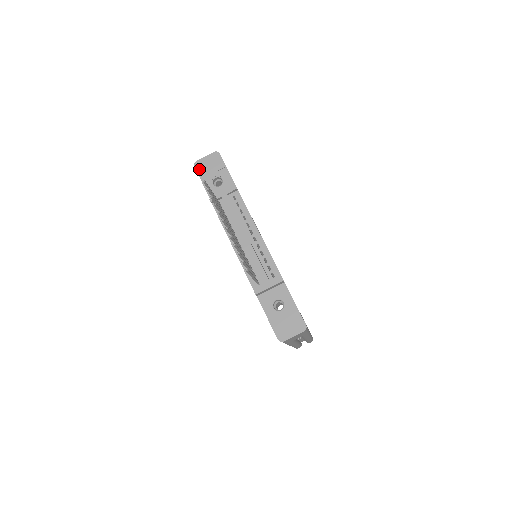
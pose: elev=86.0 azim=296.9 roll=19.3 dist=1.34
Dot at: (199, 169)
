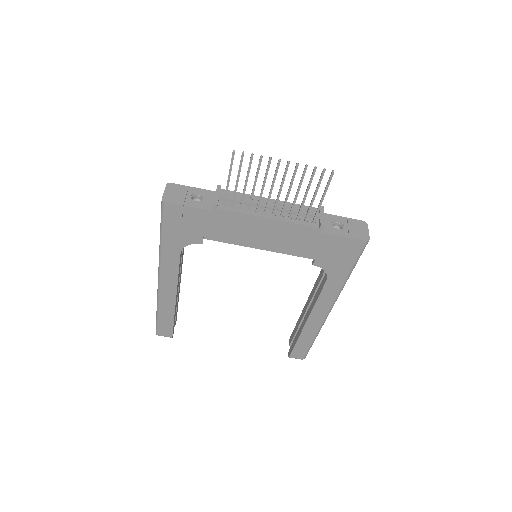
Dot at: (172, 201)
